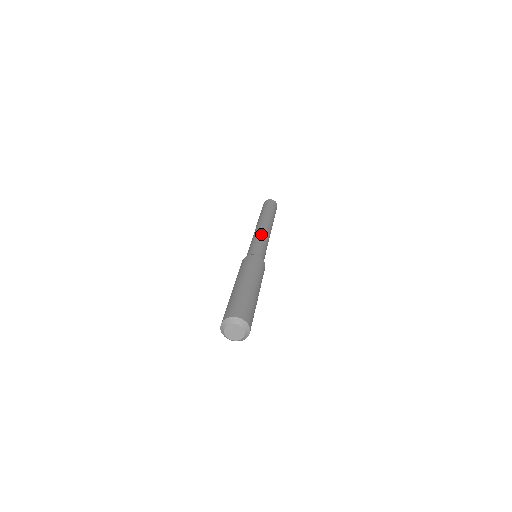
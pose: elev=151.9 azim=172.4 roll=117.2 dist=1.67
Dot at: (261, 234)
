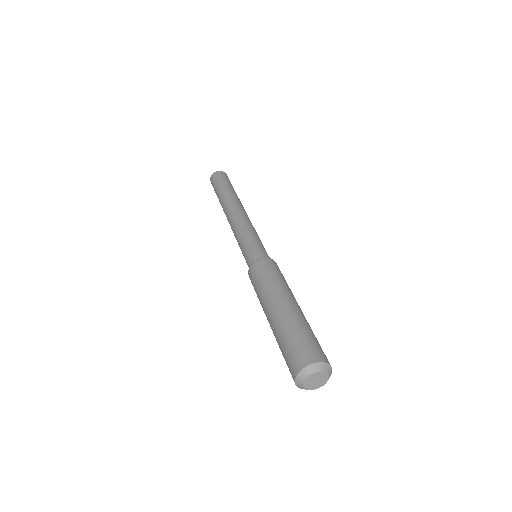
Dot at: (239, 227)
